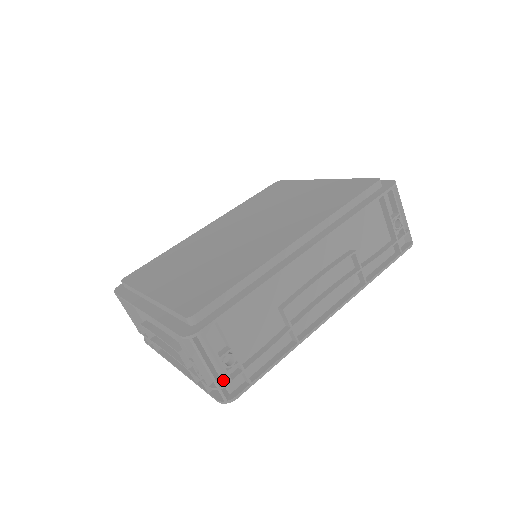
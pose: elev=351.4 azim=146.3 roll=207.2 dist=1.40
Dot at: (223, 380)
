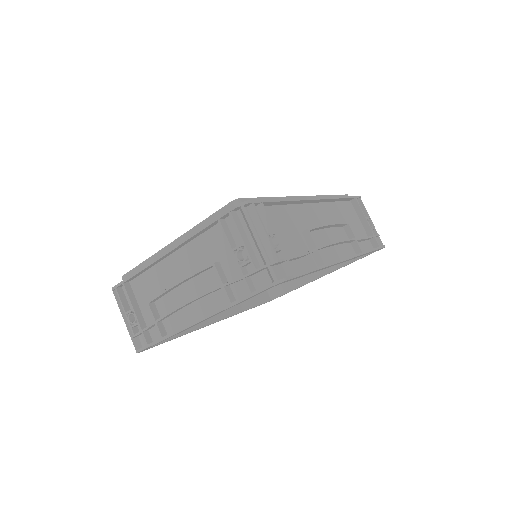
Dot at: occluded
